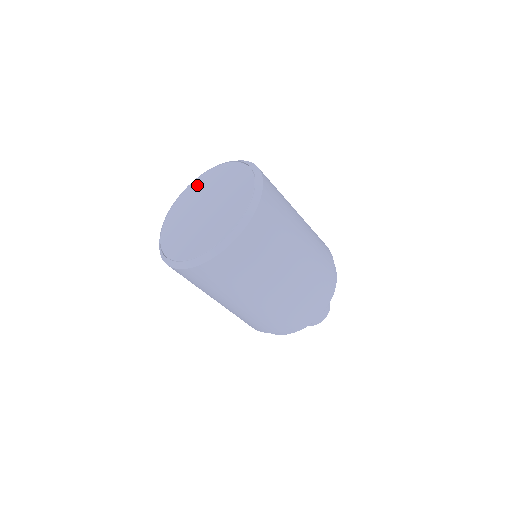
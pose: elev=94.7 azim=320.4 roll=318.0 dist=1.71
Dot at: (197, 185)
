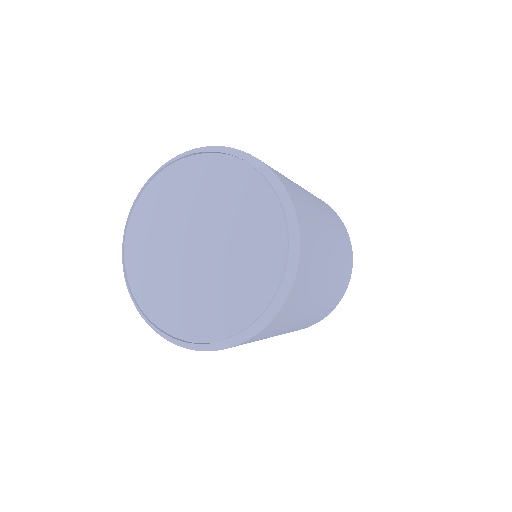
Dot at: (143, 221)
